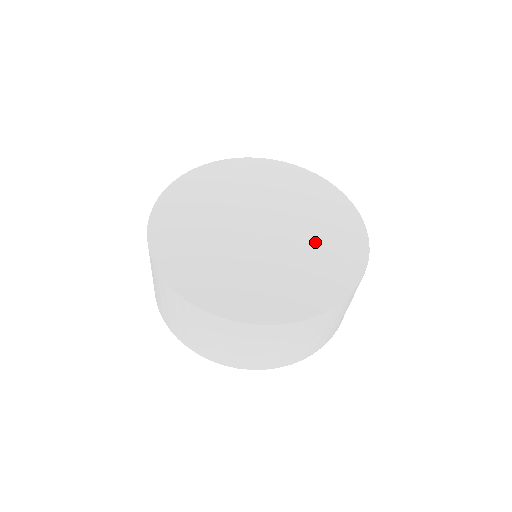
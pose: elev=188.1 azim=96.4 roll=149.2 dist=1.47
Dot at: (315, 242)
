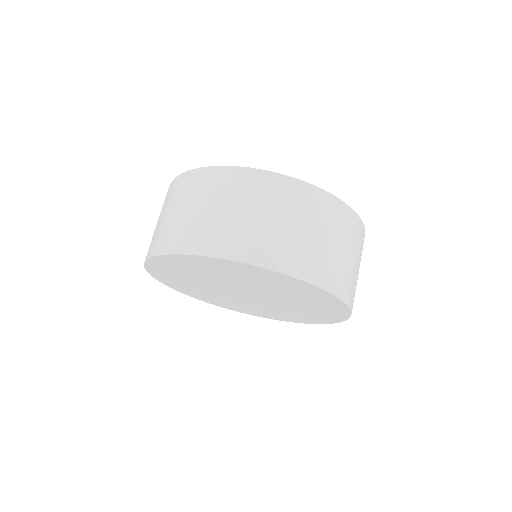
Dot at: occluded
